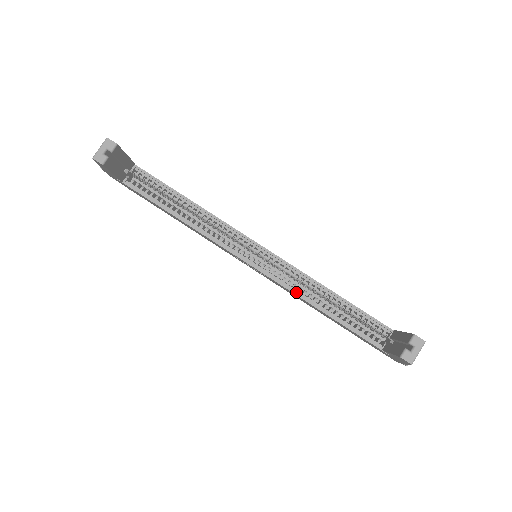
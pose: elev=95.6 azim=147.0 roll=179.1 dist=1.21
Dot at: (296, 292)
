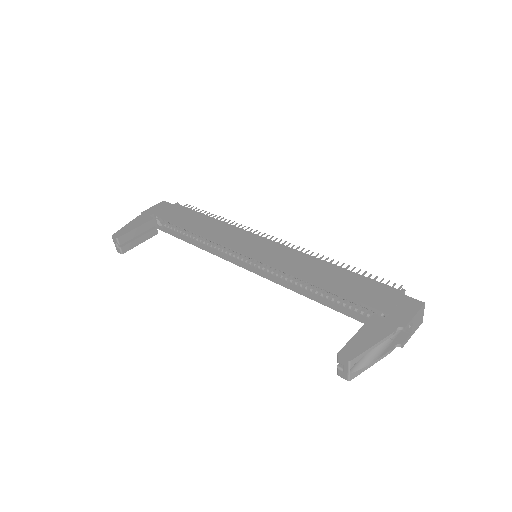
Dot at: (288, 287)
